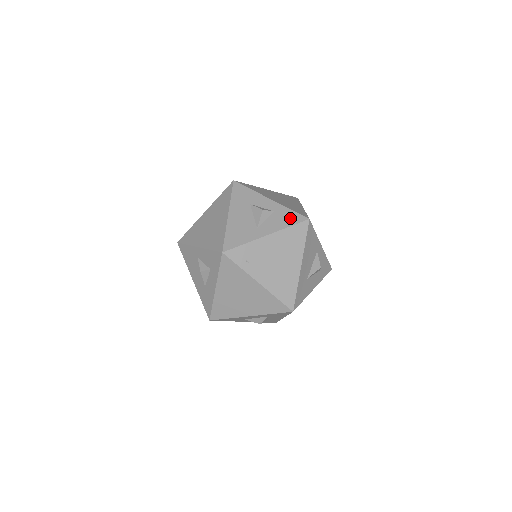
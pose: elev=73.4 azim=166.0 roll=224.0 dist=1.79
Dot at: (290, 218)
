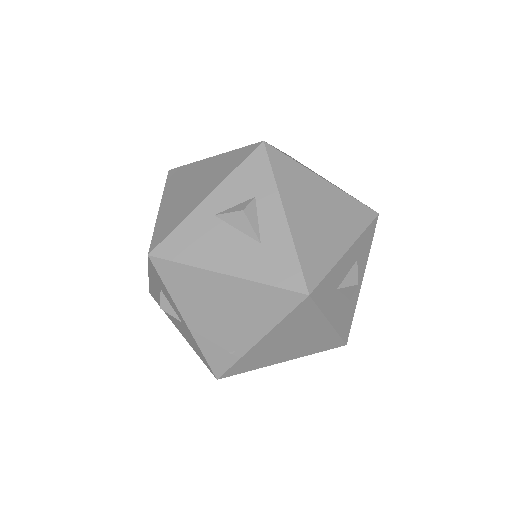
Dot at: occluded
